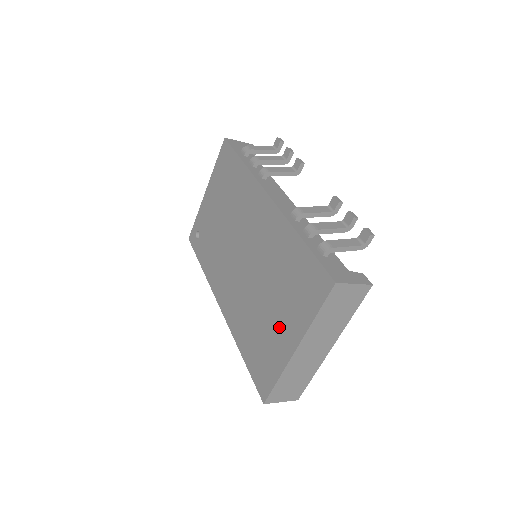
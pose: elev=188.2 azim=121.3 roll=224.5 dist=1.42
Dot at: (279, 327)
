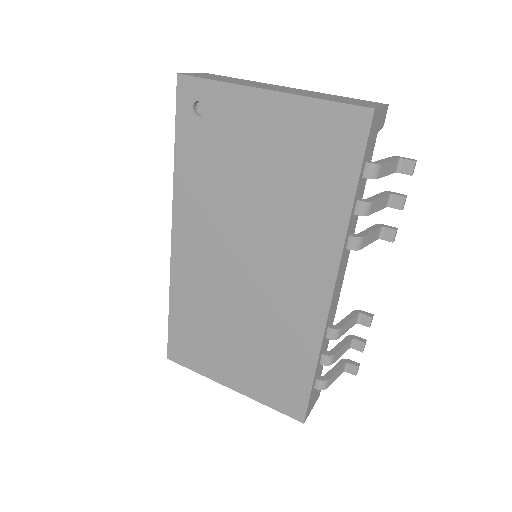
Dot at: (230, 362)
